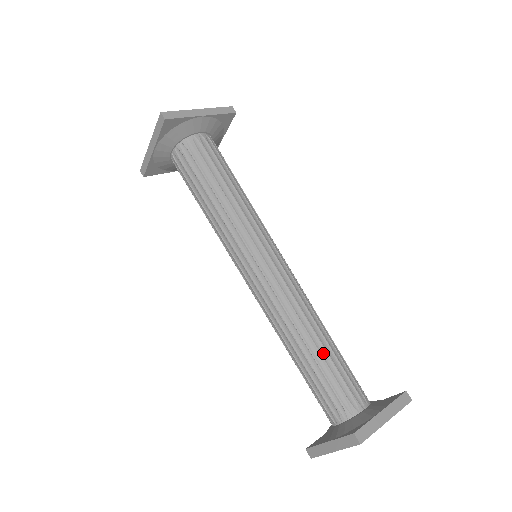
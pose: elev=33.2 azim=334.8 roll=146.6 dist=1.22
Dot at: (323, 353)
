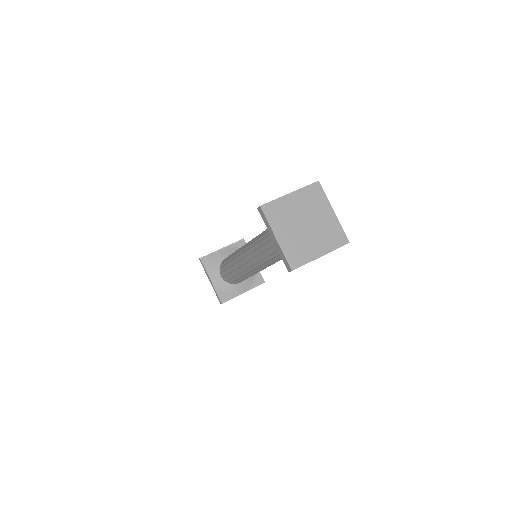
Dot at: occluded
